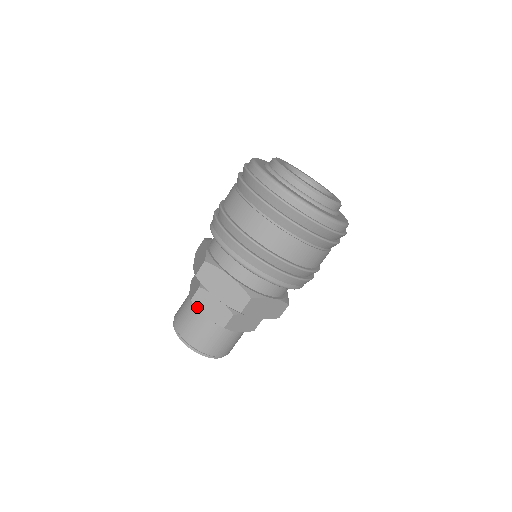
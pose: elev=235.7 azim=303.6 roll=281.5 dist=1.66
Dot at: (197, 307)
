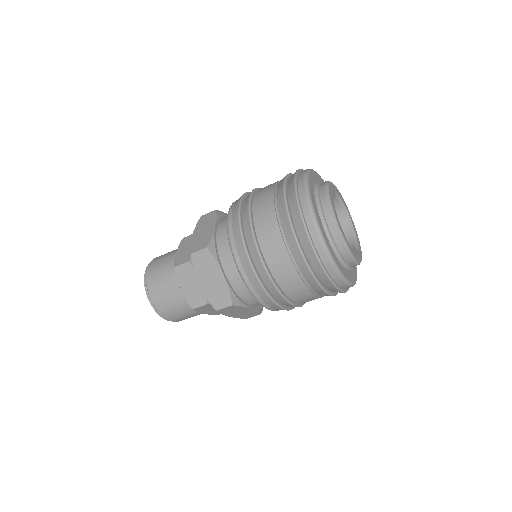
Dot at: (177, 277)
